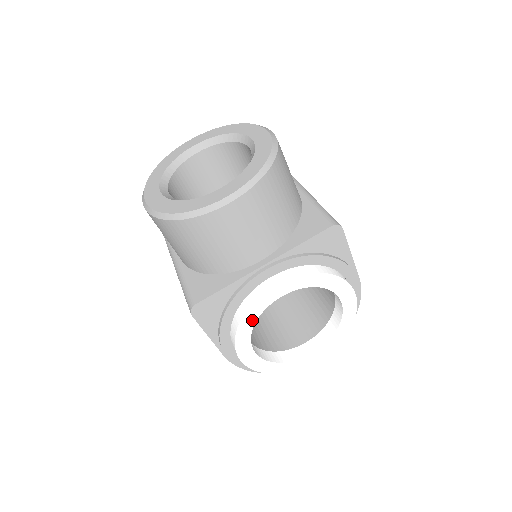
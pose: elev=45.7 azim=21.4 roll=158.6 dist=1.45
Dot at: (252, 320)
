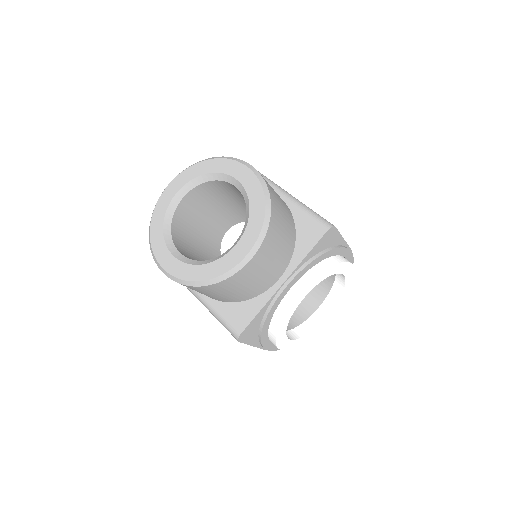
Dot at: (285, 324)
